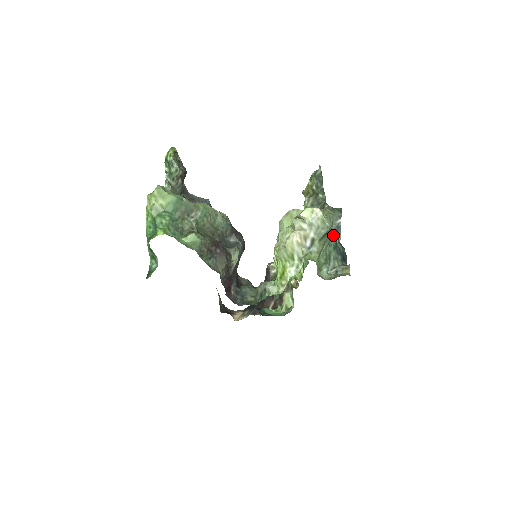
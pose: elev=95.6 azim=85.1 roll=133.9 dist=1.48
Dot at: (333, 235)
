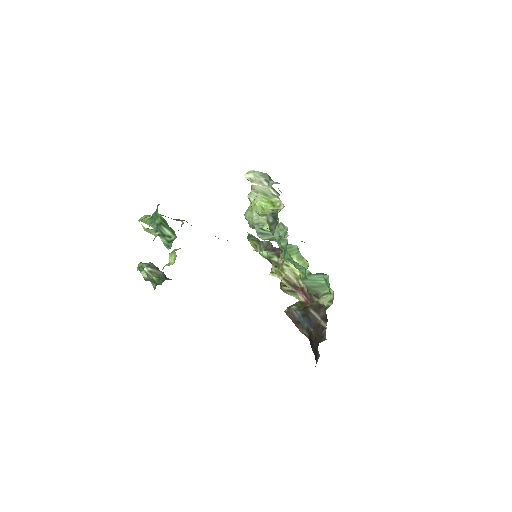
Dot at: occluded
